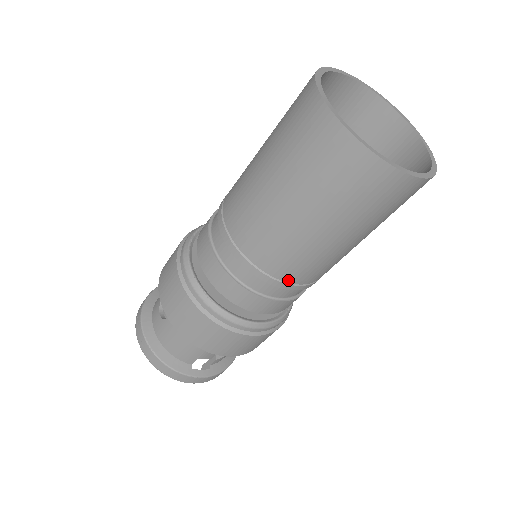
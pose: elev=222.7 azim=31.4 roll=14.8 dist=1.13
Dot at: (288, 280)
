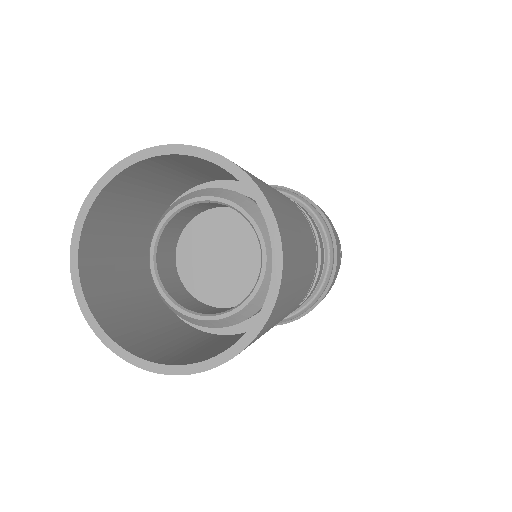
Dot at: occluded
